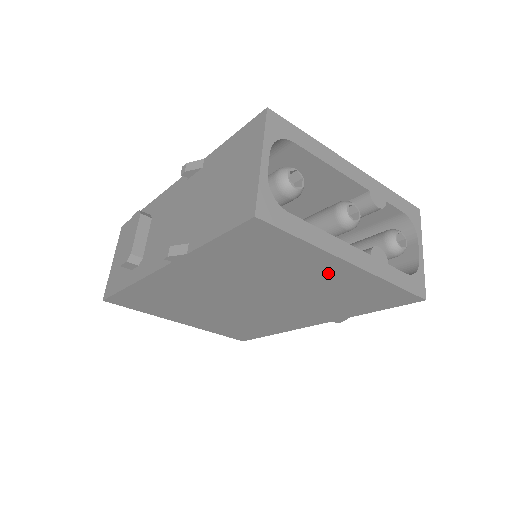
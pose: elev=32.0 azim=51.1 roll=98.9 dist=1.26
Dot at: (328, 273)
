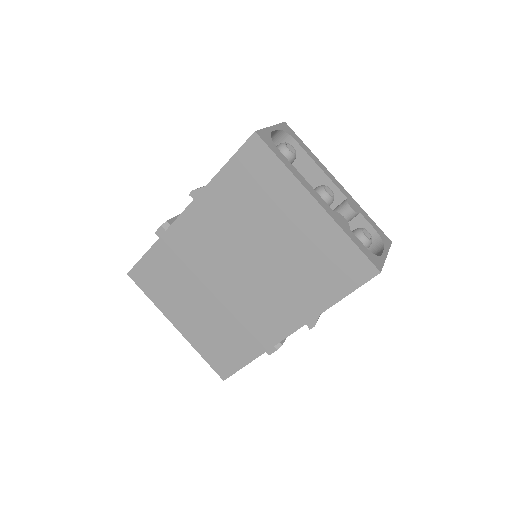
Dot at: (300, 218)
